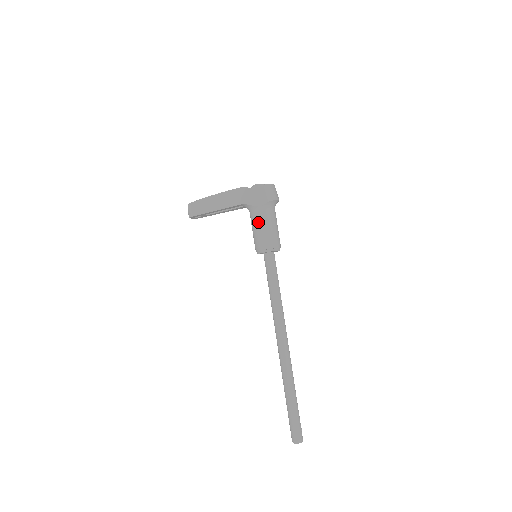
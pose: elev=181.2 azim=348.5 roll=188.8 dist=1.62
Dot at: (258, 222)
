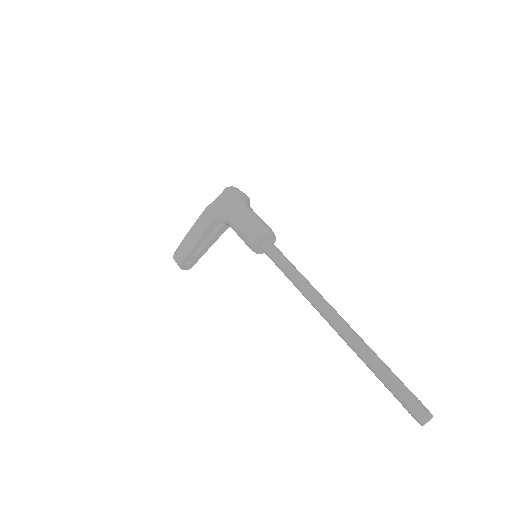
Dot at: (236, 222)
